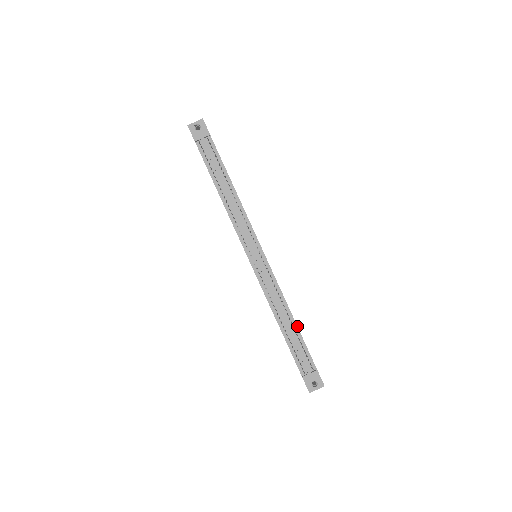
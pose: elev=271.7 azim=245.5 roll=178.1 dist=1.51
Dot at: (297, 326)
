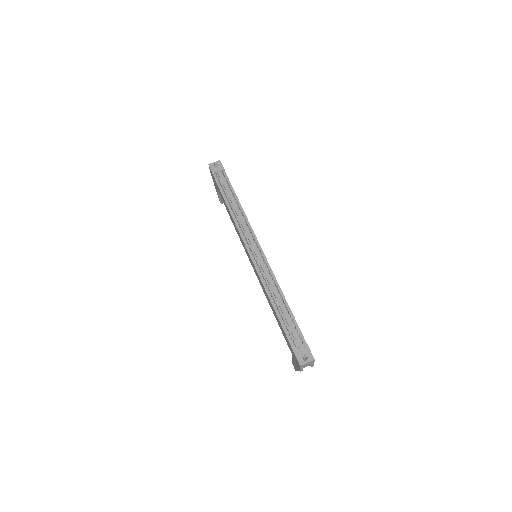
Dot at: occluded
